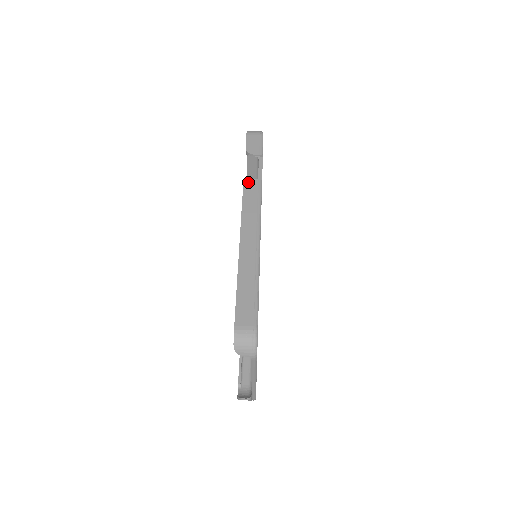
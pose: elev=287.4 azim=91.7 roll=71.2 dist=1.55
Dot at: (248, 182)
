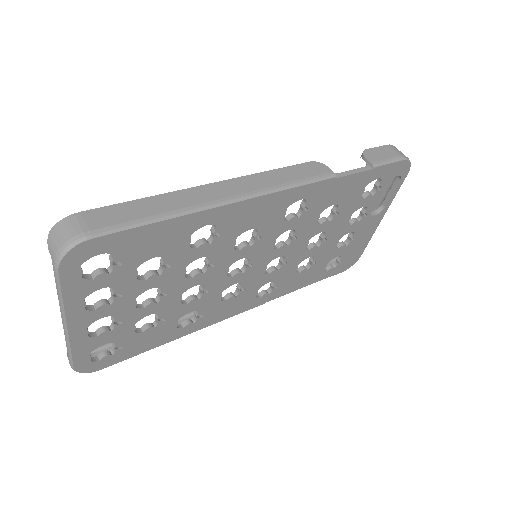
Dot at: (320, 164)
